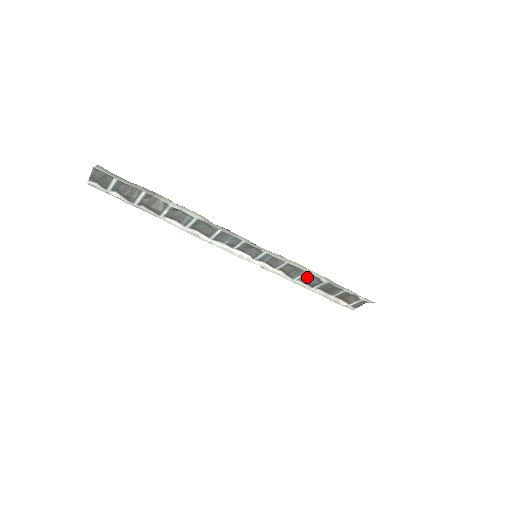
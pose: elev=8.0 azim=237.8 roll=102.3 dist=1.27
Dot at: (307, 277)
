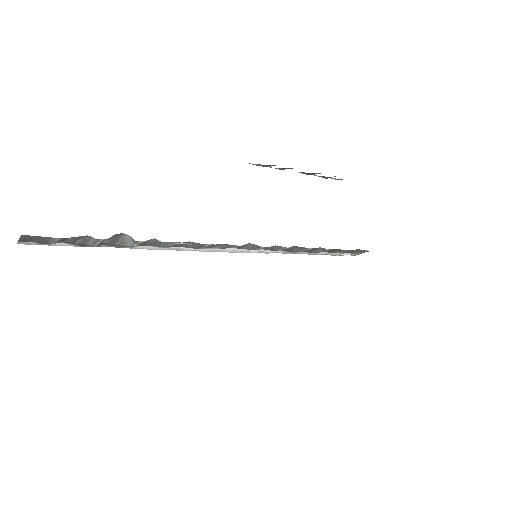
Dot at: (311, 249)
